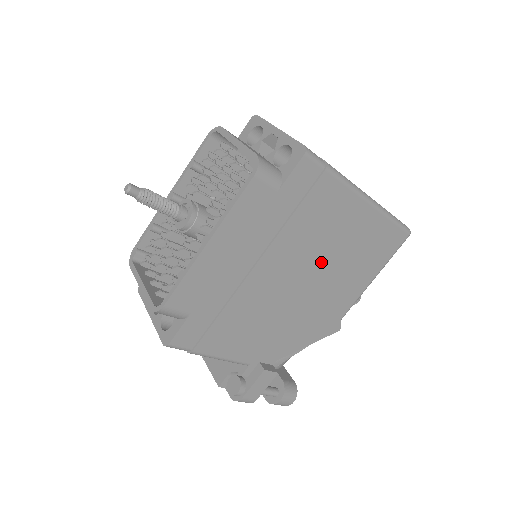
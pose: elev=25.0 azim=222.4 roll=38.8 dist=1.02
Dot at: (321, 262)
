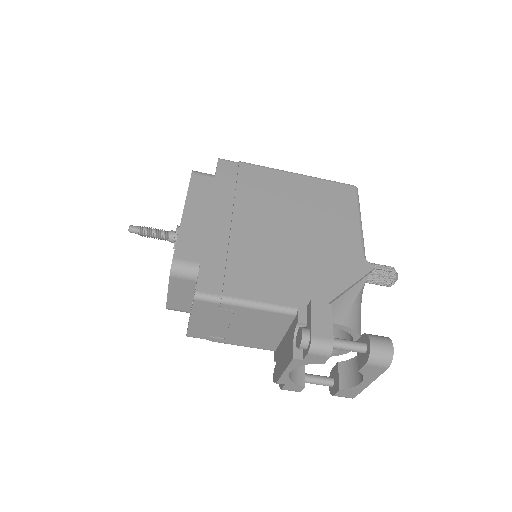
Dot at: (290, 213)
